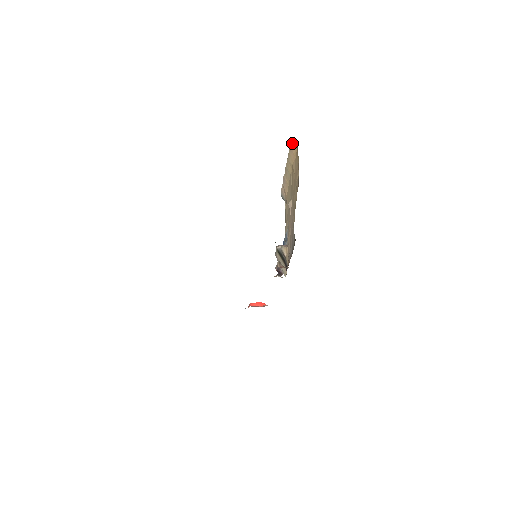
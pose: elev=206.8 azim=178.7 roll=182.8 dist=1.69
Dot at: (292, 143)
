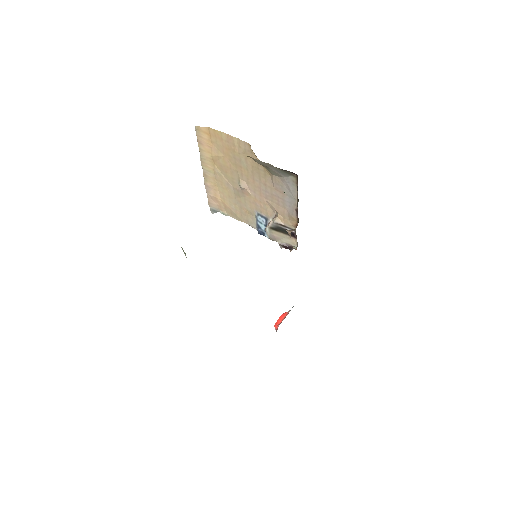
Dot at: (199, 133)
